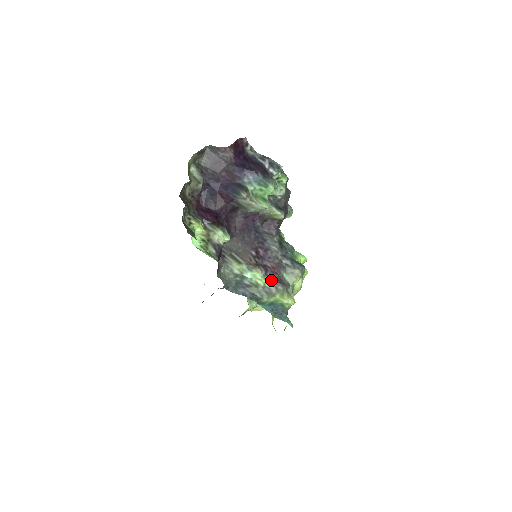
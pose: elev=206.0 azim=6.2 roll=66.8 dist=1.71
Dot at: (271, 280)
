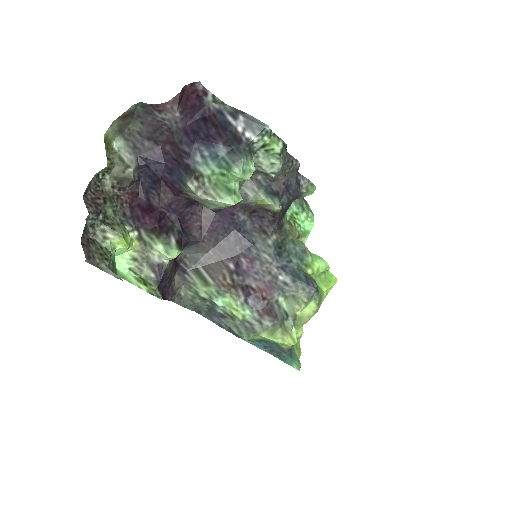
Dot at: (254, 311)
